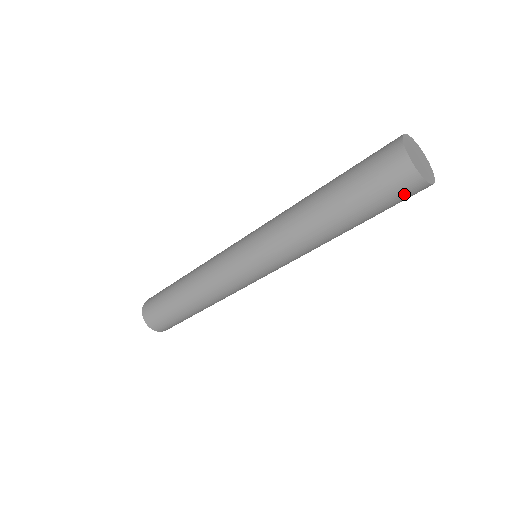
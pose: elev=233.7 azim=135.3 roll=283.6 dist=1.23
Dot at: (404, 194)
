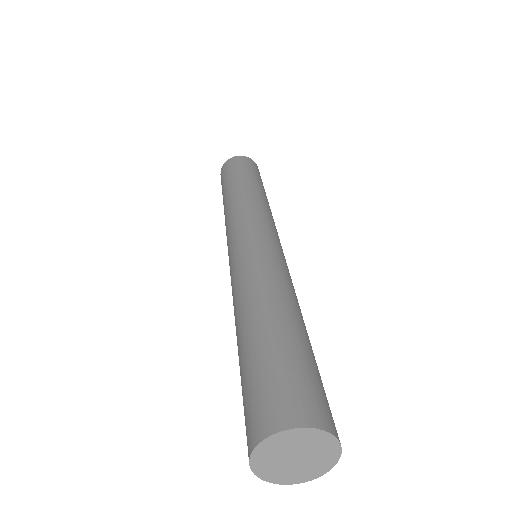
Dot at: occluded
